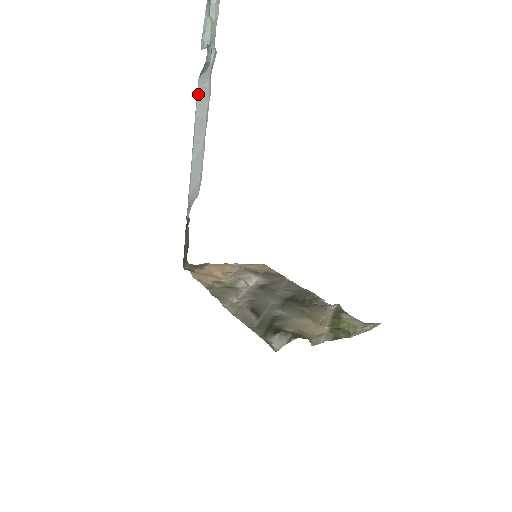
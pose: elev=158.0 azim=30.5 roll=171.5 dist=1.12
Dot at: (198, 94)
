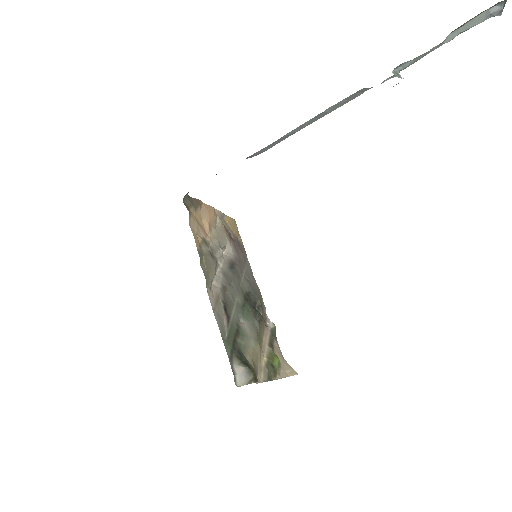
Dot at: (347, 97)
